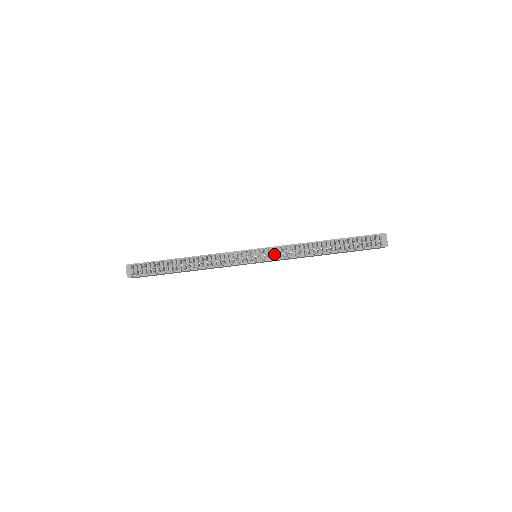
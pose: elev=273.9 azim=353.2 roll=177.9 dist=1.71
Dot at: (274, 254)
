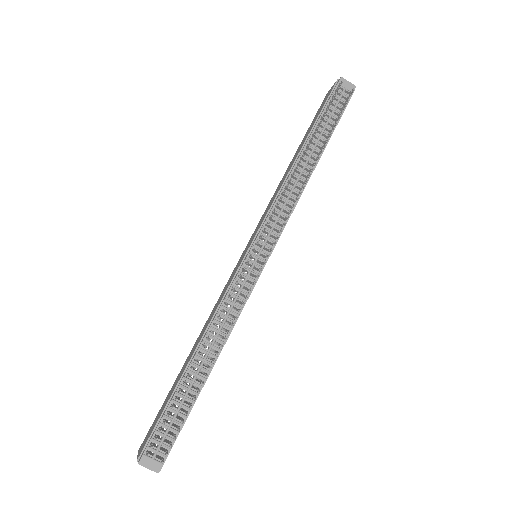
Dot at: (274, 228)
